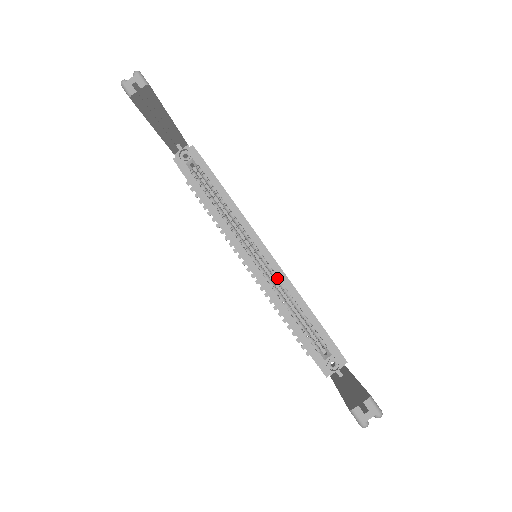
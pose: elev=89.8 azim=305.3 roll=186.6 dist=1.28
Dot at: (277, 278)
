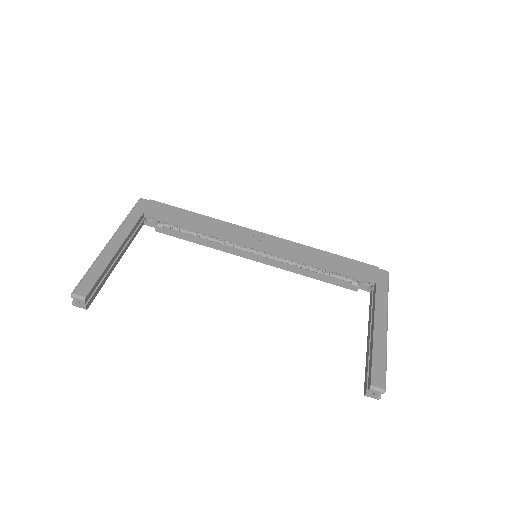
Dot at: (283, 257)
